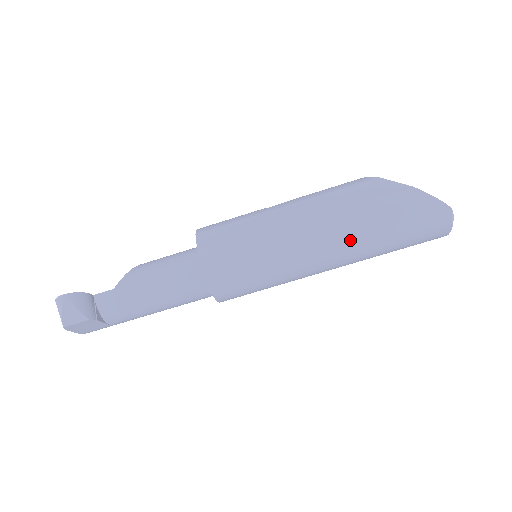
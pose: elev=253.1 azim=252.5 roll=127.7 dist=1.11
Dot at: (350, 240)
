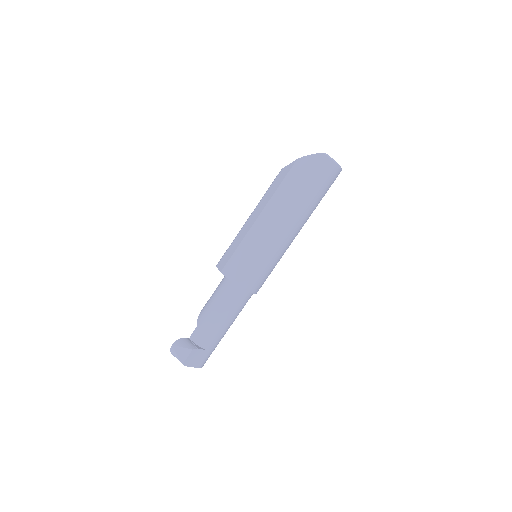
Dot at: (287, 207)
